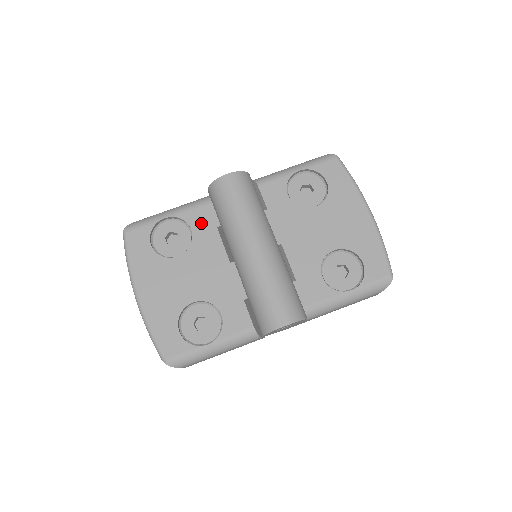
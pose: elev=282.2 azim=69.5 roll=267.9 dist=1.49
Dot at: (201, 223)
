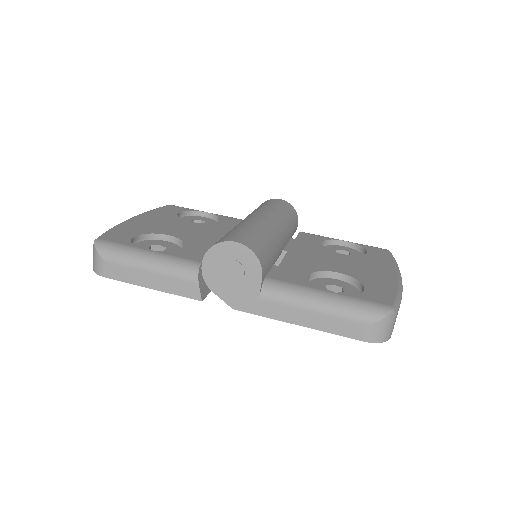
Dot at: (231, 222)
